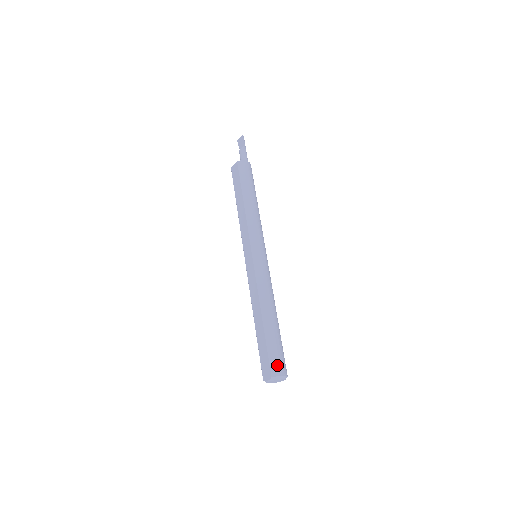
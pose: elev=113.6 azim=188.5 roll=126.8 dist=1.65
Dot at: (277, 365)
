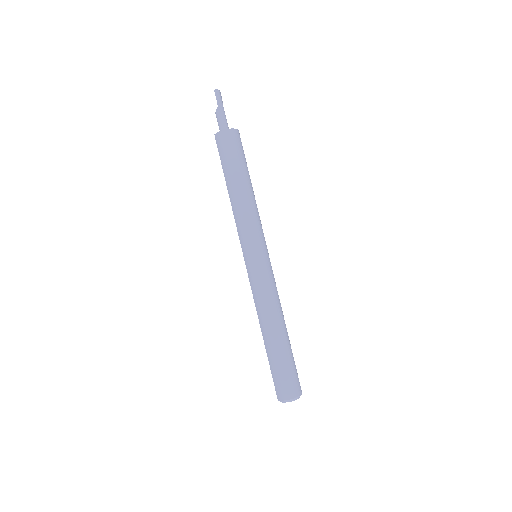
Dot at: (280, 389)
